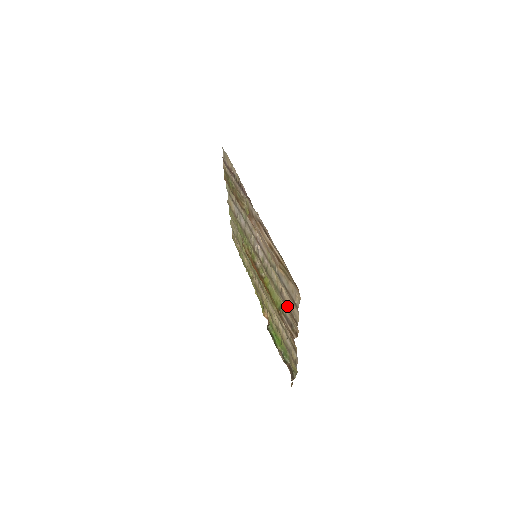
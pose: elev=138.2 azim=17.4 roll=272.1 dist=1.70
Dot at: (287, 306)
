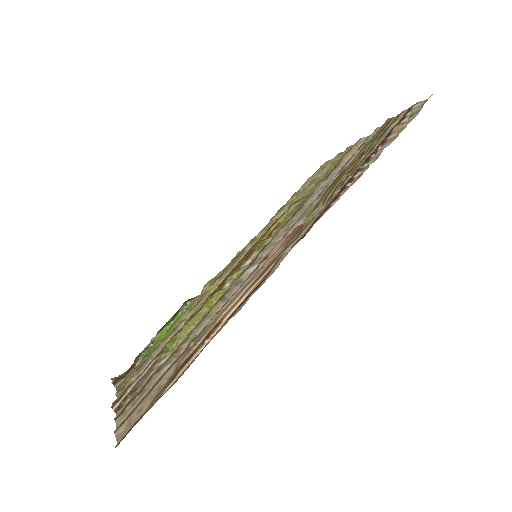
Dot at: (149, 381)
